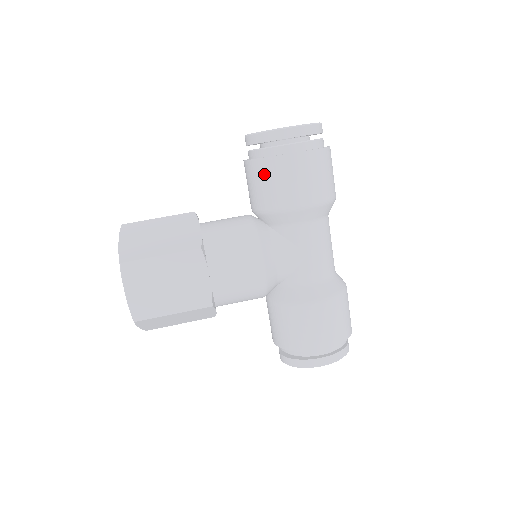
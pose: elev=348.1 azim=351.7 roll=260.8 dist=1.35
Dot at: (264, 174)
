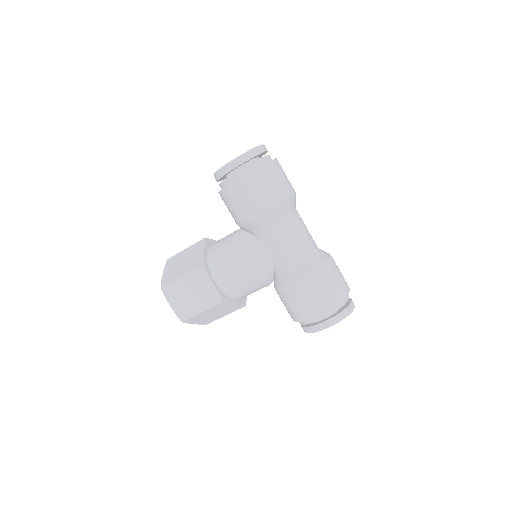
Dot at: (226, 201)
